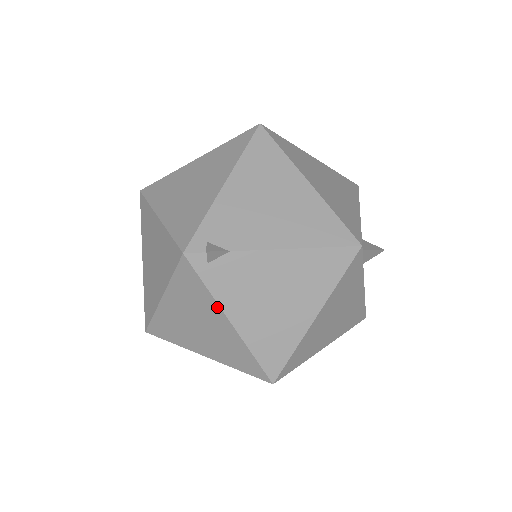
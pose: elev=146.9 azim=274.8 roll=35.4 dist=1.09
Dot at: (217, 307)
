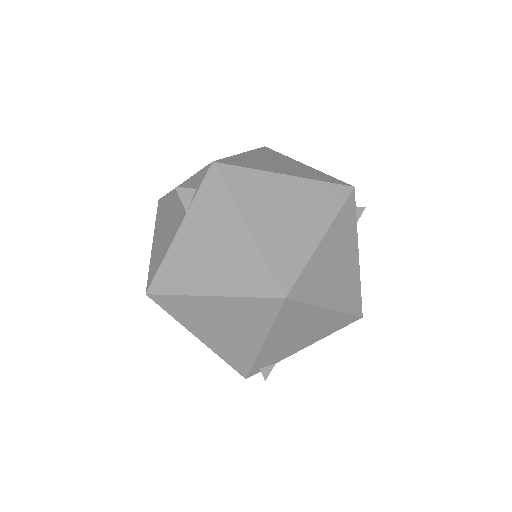
Dot at: occluded
